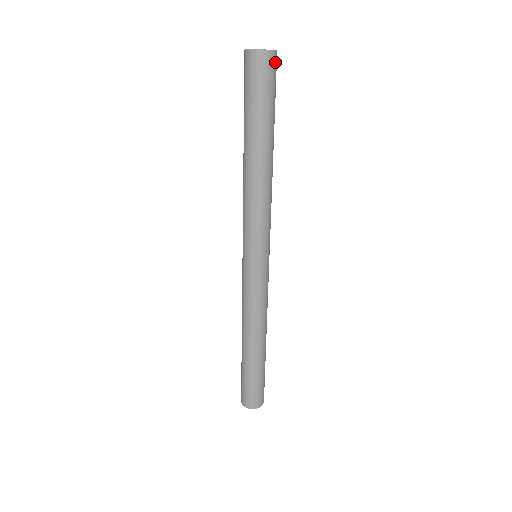
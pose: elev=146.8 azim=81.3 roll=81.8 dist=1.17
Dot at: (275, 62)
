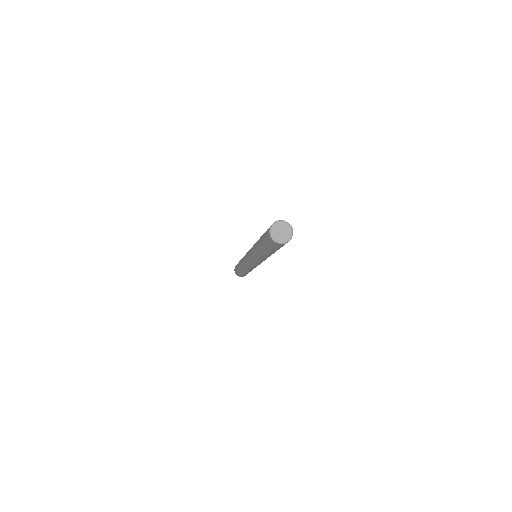
Dot at: occluded
